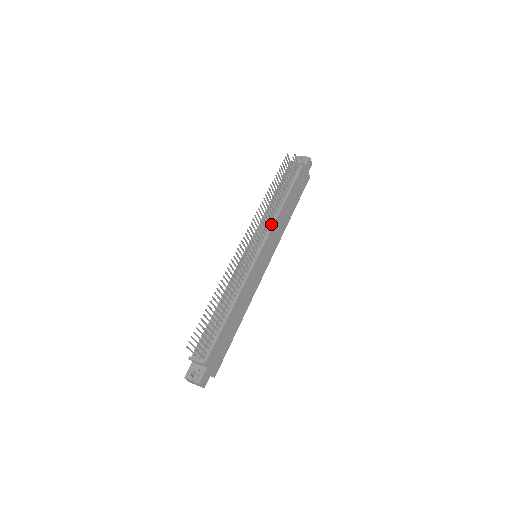
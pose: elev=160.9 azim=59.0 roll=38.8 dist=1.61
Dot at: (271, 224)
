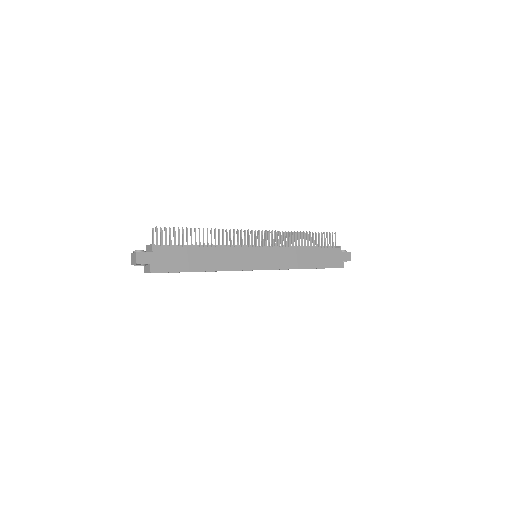
Dot at: (284, 247)
